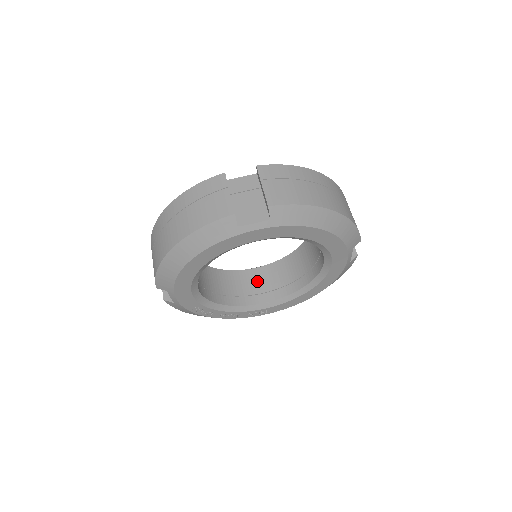
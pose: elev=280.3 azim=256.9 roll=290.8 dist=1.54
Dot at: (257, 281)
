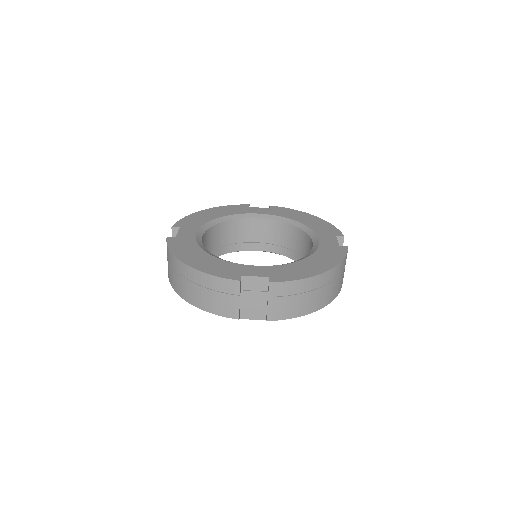
Dot at: (255, 231)
